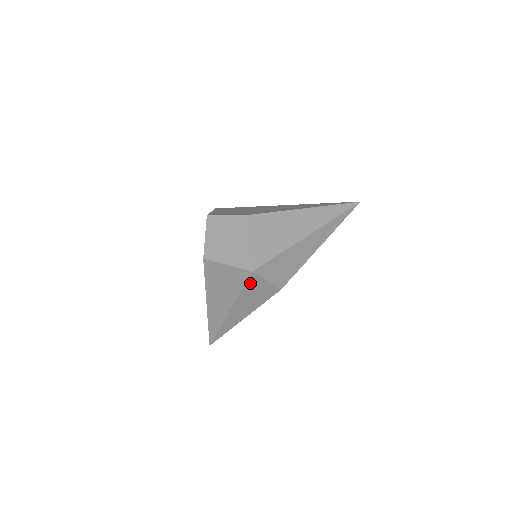
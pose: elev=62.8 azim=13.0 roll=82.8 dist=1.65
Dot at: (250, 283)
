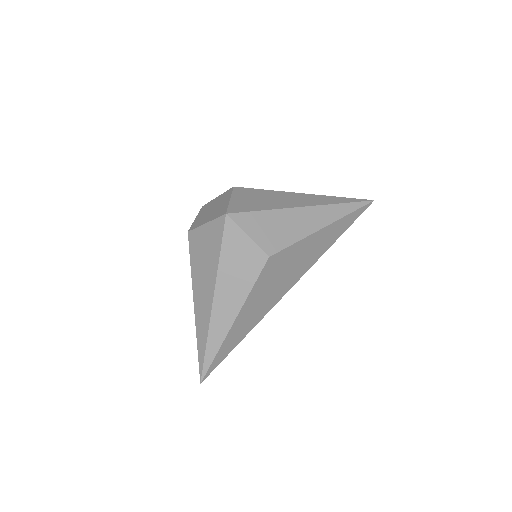
Dot at: (228, 238)
